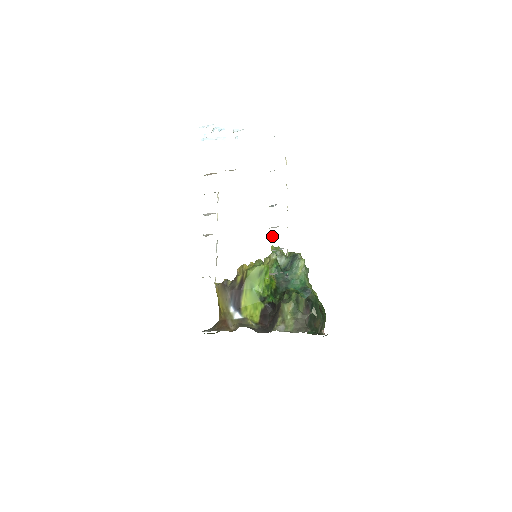
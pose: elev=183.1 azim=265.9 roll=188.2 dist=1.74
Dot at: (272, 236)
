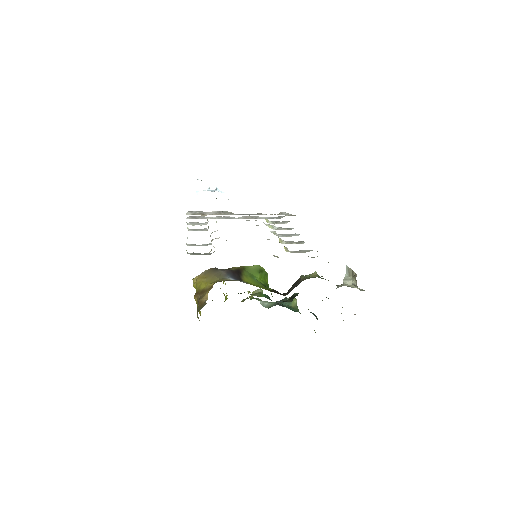
Dot at: (248, 291)
